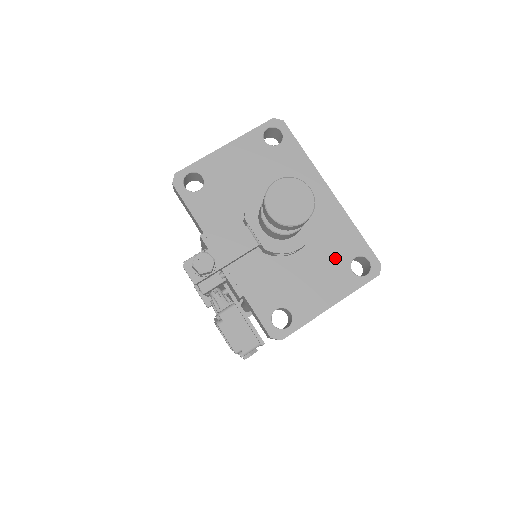
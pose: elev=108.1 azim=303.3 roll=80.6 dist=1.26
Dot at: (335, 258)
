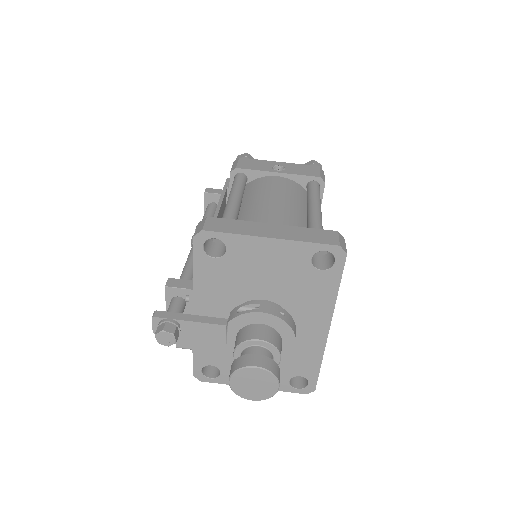
Dot at: (285, 368)
